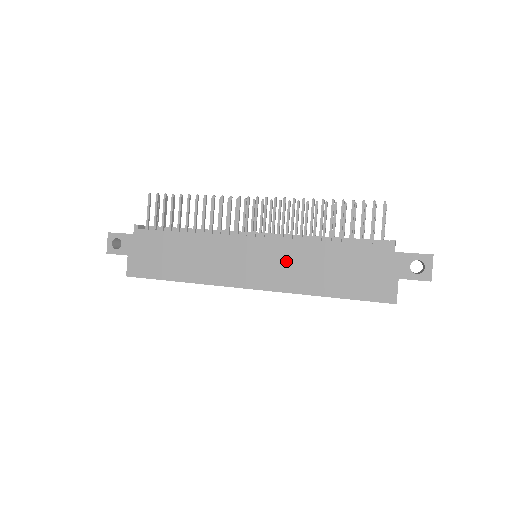
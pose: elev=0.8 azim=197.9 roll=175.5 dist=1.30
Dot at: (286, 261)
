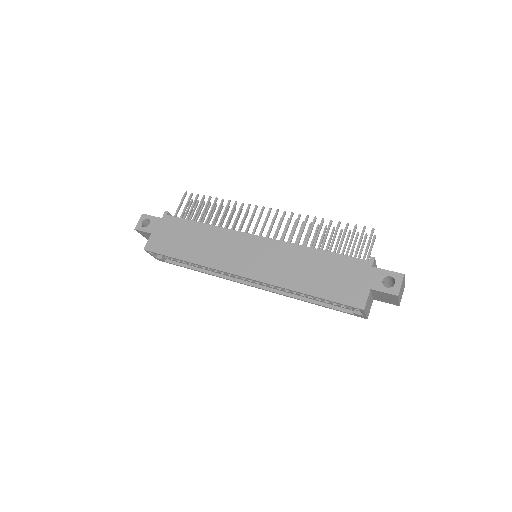
Dot at: (279, 259)
